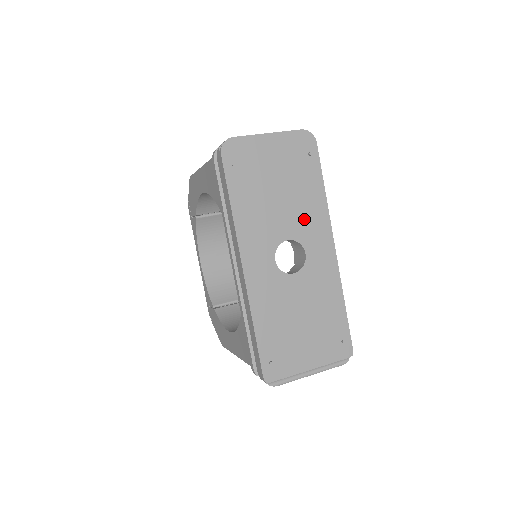
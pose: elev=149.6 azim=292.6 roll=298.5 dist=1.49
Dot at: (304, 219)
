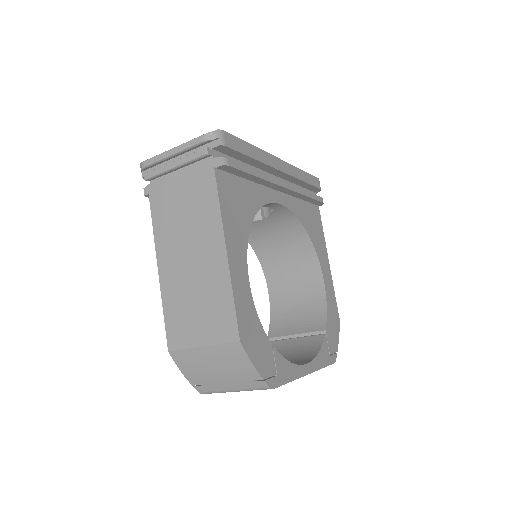
Dot at: occluded
